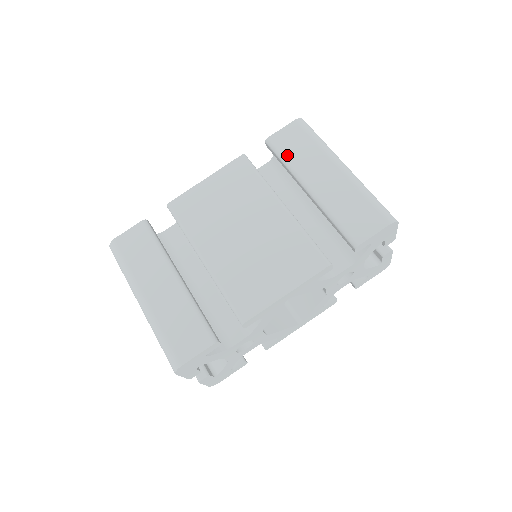
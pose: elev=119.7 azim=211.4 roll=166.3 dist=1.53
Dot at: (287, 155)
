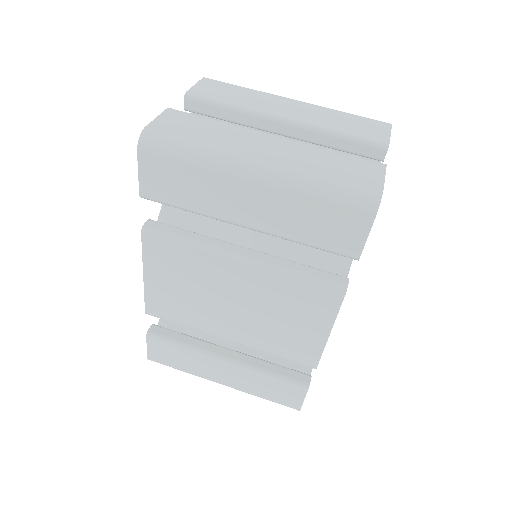
Dot at: (182, 203)
